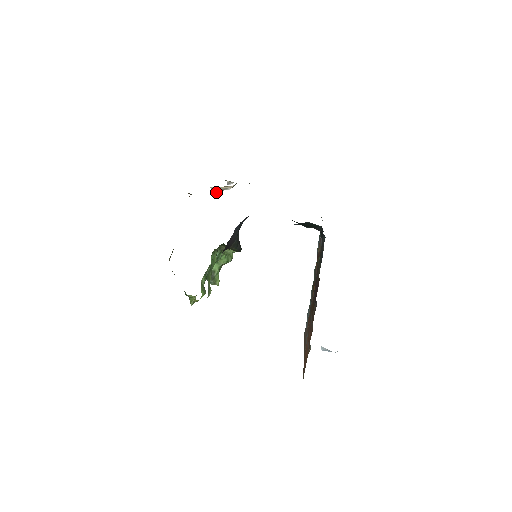
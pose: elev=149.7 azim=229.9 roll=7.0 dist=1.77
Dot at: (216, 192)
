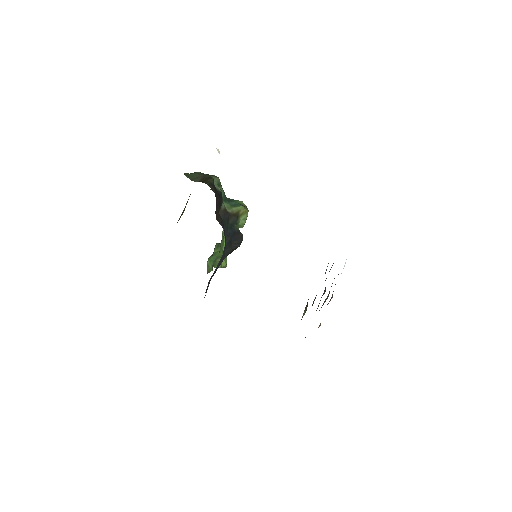
Dot at: occluded
